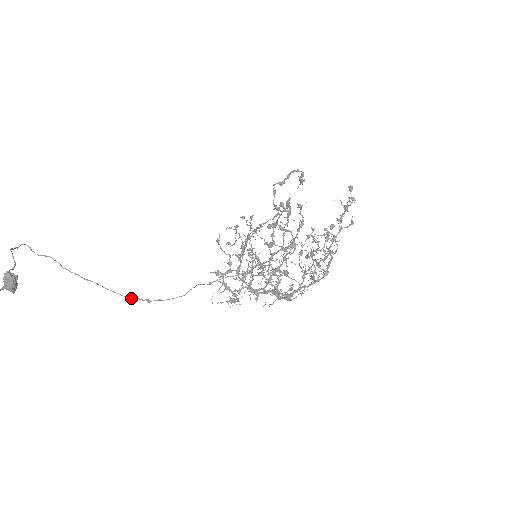
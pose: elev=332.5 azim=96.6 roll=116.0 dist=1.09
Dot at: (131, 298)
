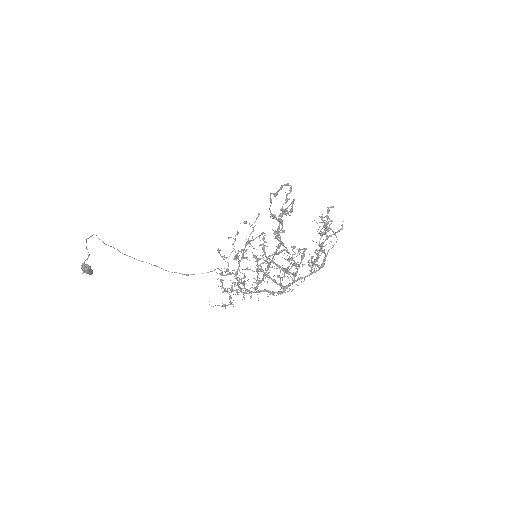
Dot at: occluded
